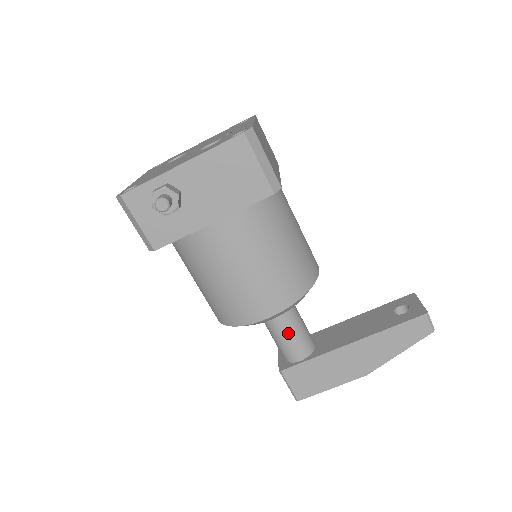
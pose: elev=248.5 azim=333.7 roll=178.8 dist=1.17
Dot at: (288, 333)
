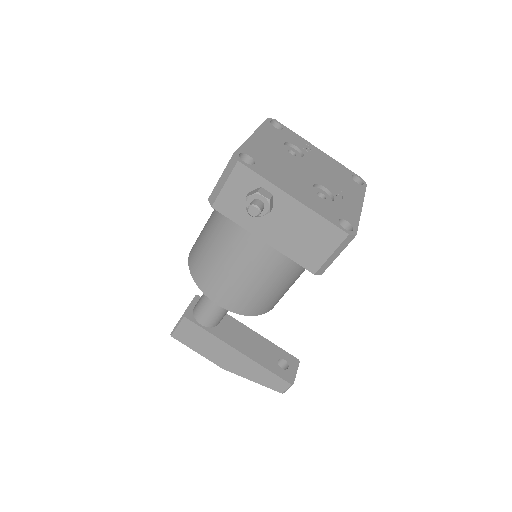
Dot at: (215, 308)
